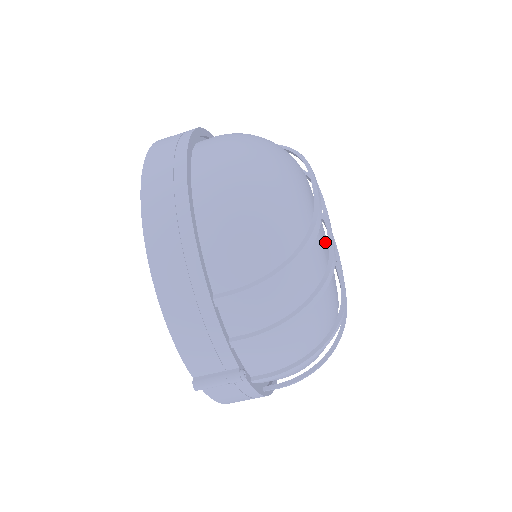
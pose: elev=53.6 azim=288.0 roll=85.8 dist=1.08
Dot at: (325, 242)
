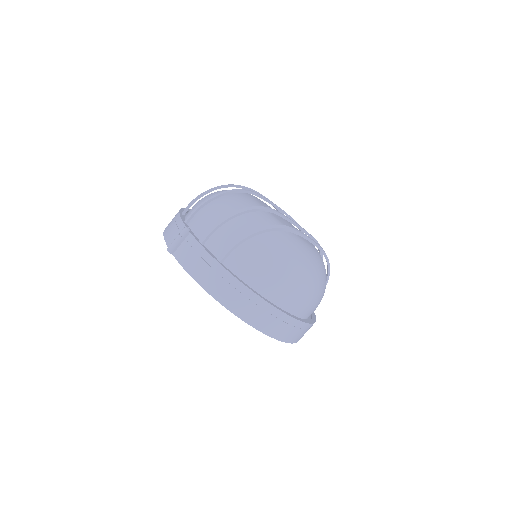
Dot at: occluded
